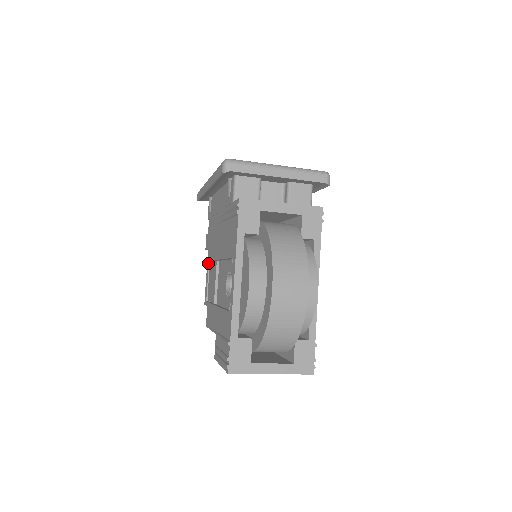
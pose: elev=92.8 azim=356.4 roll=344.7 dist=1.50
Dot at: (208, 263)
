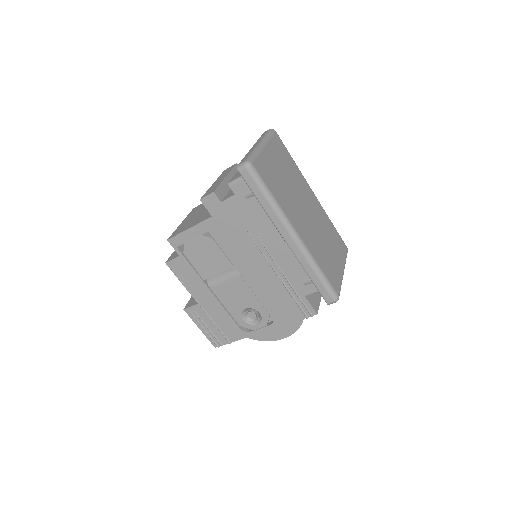
Dot at: (205, 231)
